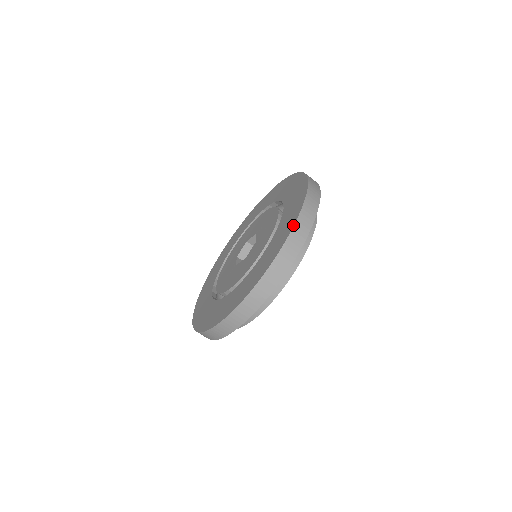
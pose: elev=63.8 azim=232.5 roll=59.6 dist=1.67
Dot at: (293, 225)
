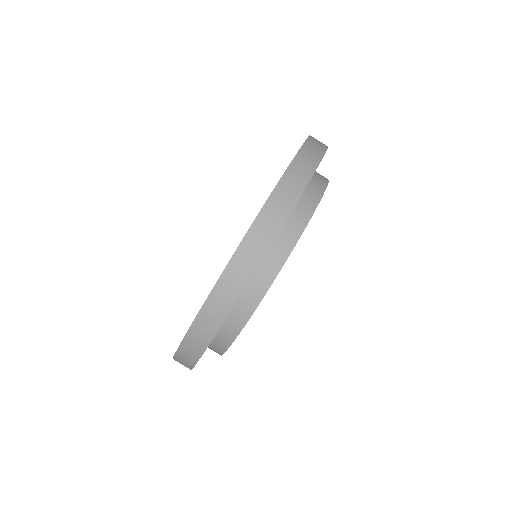
Dot at: occluded
